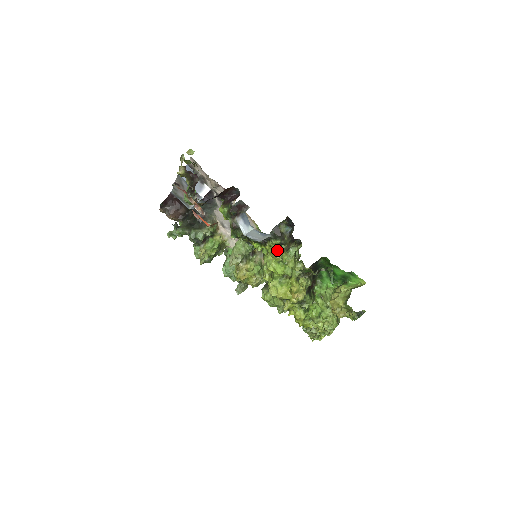
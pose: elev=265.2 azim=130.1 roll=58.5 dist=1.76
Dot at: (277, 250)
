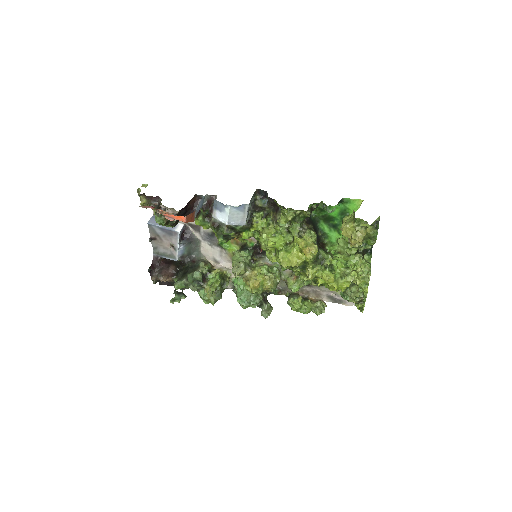
Dot at: (265, 224)
